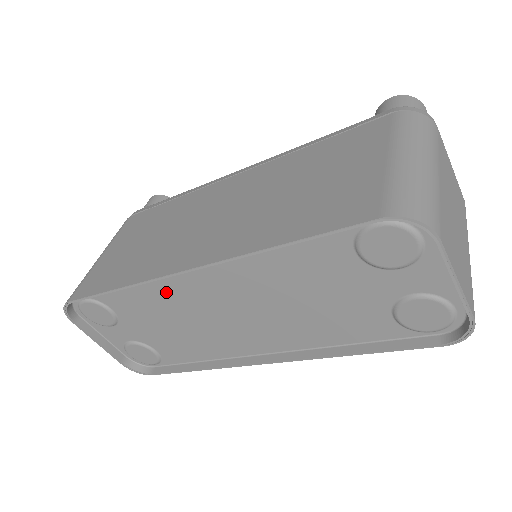
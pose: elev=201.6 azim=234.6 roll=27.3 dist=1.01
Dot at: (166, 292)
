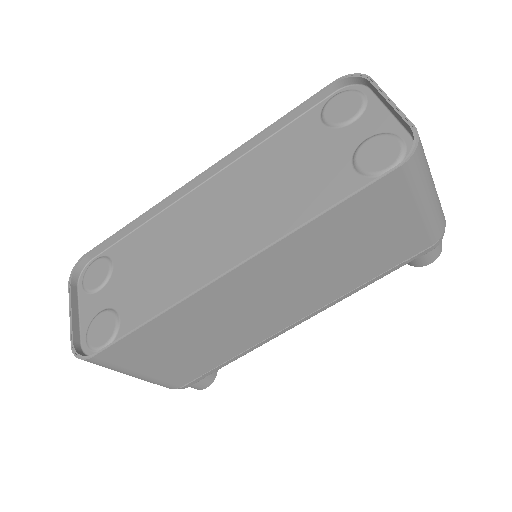
Dot at: (172, 220)
